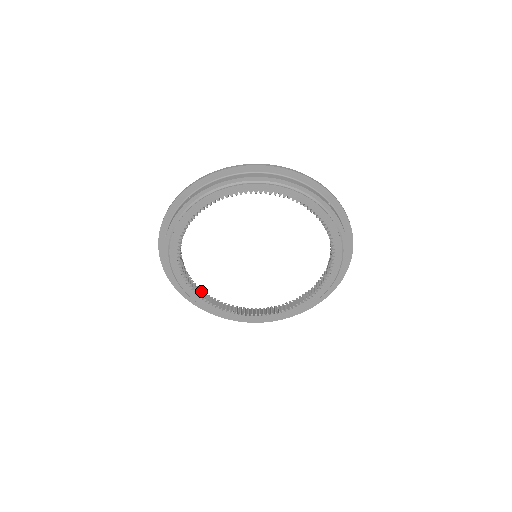
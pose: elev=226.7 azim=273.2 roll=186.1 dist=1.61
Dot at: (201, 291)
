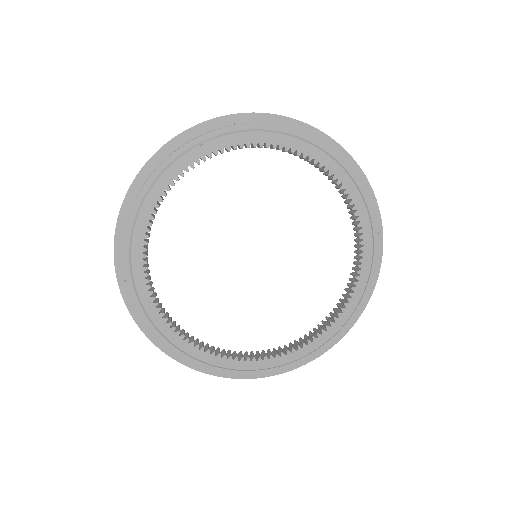
Dot at: (267, 352)
